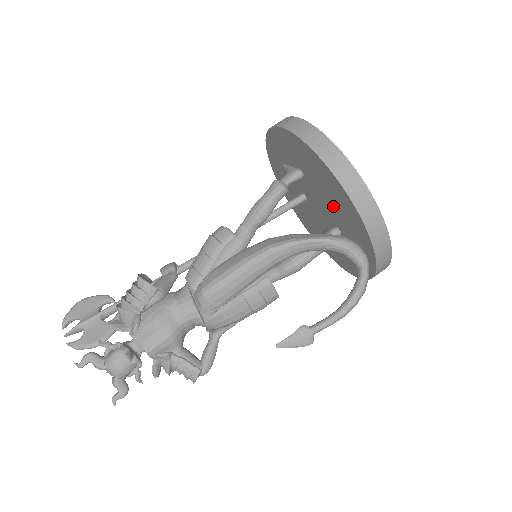
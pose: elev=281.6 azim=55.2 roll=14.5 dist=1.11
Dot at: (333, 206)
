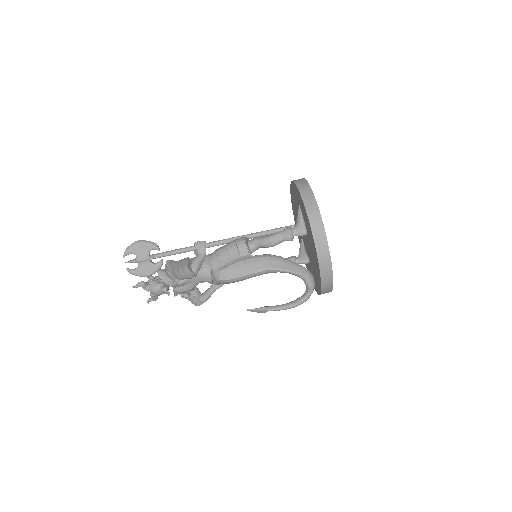
Dot at: (313, 262)
